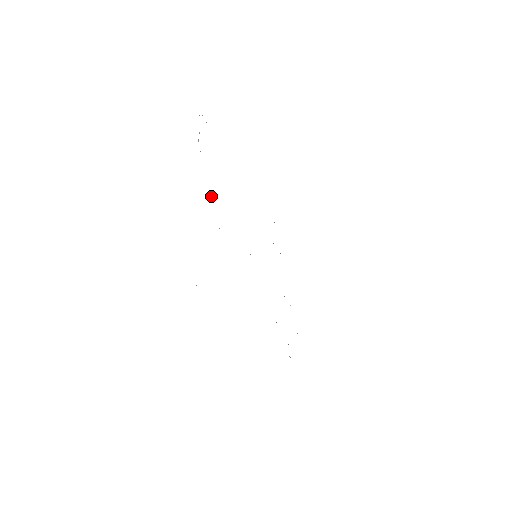
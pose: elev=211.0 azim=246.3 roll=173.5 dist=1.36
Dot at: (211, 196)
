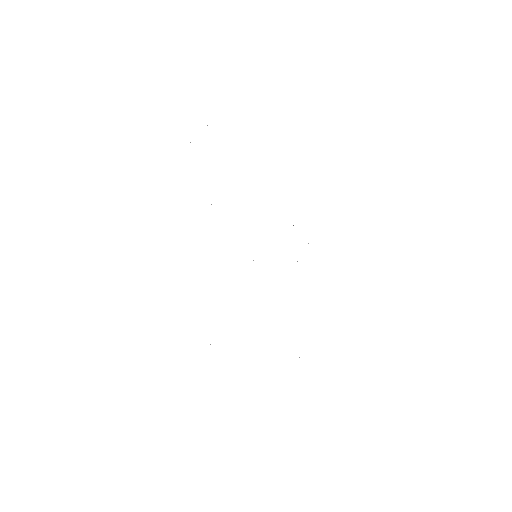
Dot at: occluded
